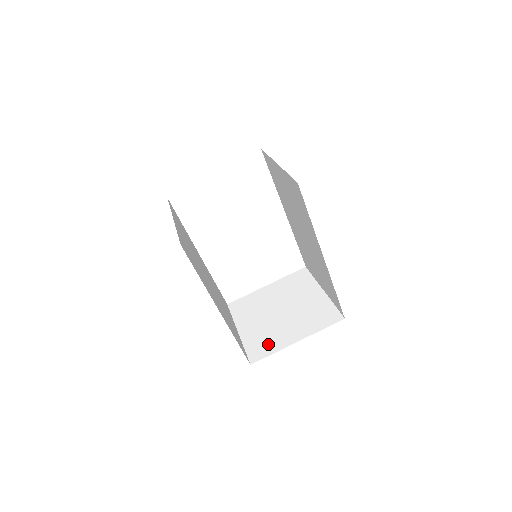
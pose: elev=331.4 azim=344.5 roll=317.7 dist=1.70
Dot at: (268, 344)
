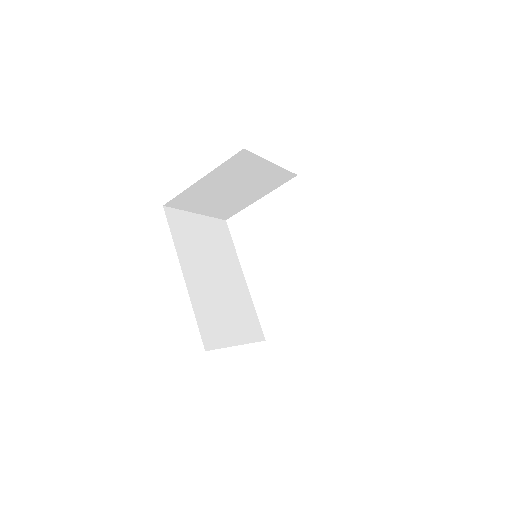
Dot at: occluded
